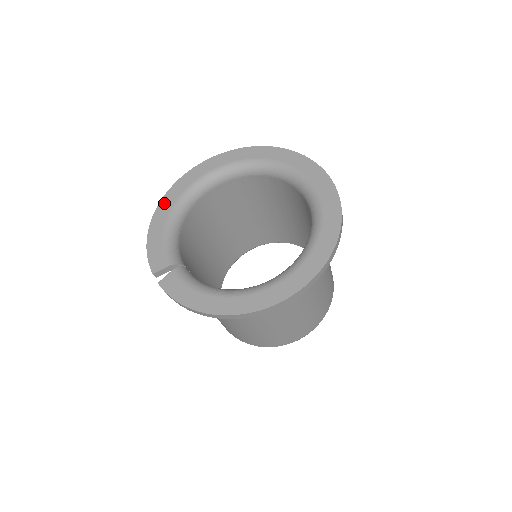
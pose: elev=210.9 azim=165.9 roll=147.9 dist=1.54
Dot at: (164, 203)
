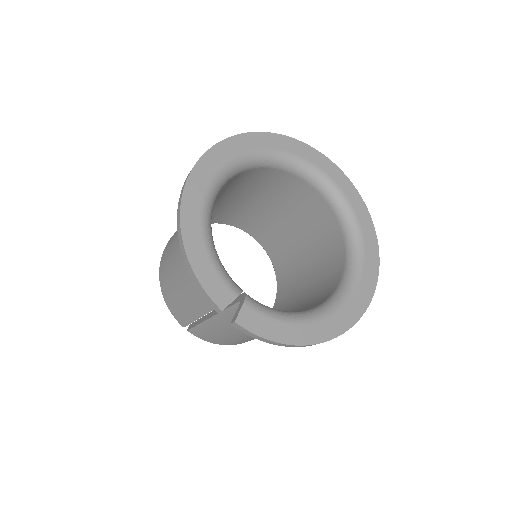
Dot at: (188, 208)
